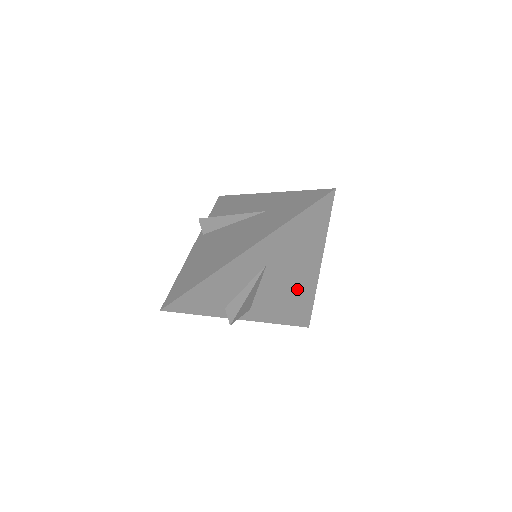
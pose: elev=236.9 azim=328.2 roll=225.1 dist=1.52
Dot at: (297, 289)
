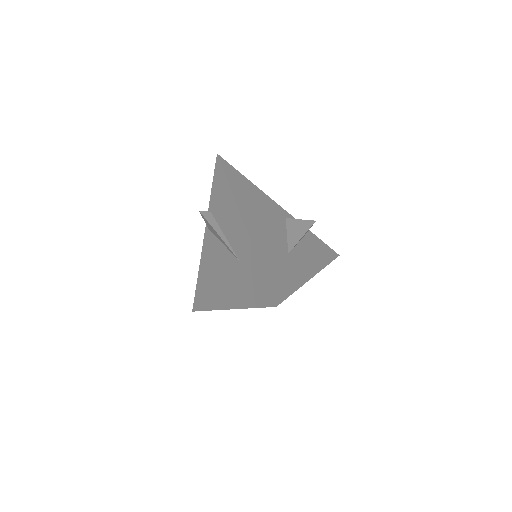
Dot at: occluded
